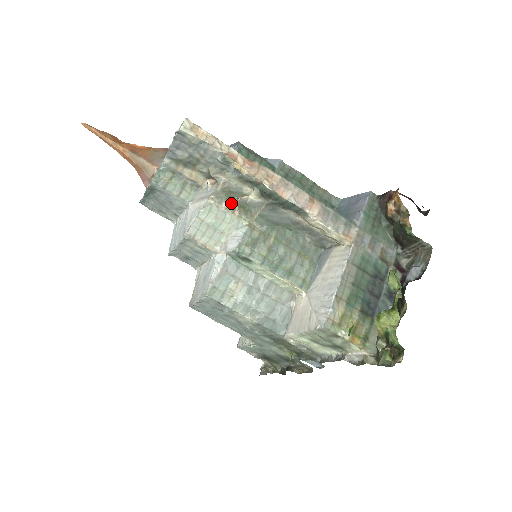
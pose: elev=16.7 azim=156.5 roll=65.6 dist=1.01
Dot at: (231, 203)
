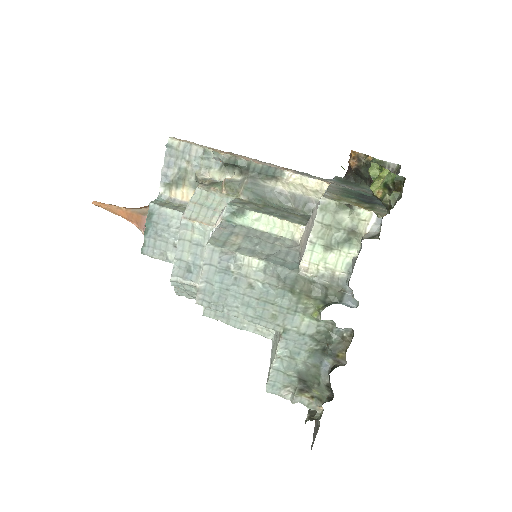
Dot at: (218, 186)
